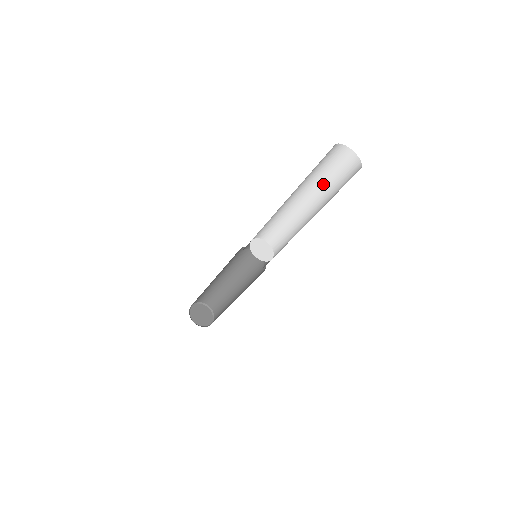
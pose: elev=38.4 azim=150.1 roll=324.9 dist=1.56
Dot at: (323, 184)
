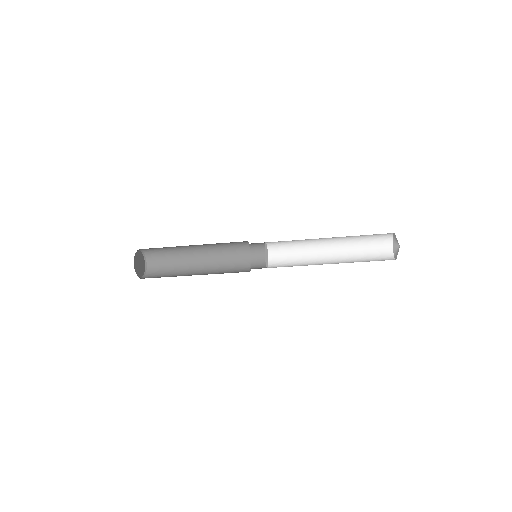
Dot at: (353, 236)
